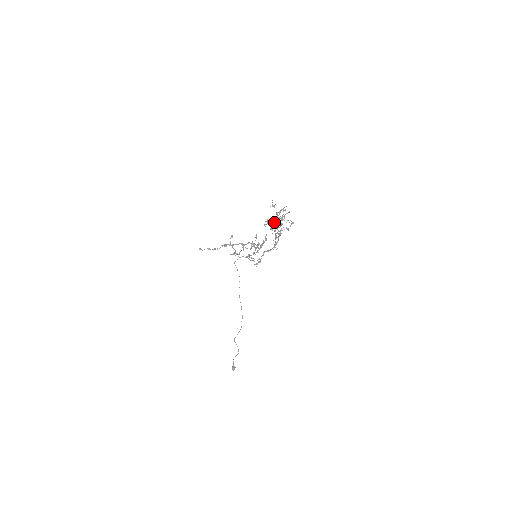
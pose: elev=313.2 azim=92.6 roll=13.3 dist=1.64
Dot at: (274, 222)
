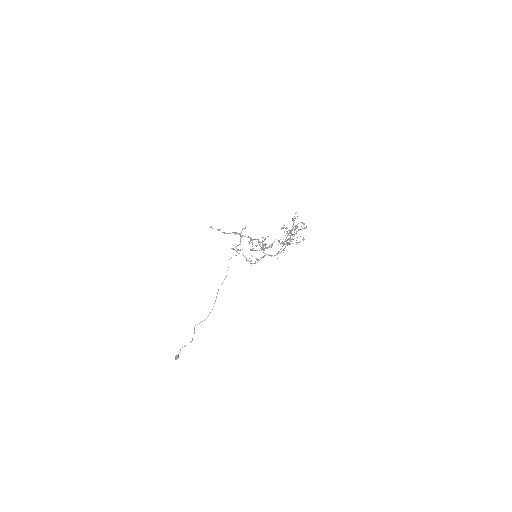
Dot at: (289, 230)
